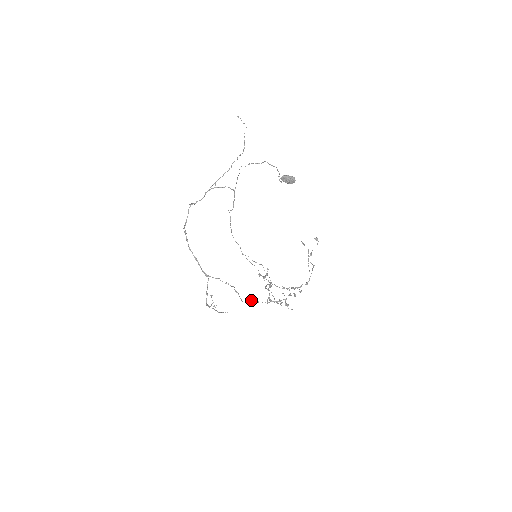
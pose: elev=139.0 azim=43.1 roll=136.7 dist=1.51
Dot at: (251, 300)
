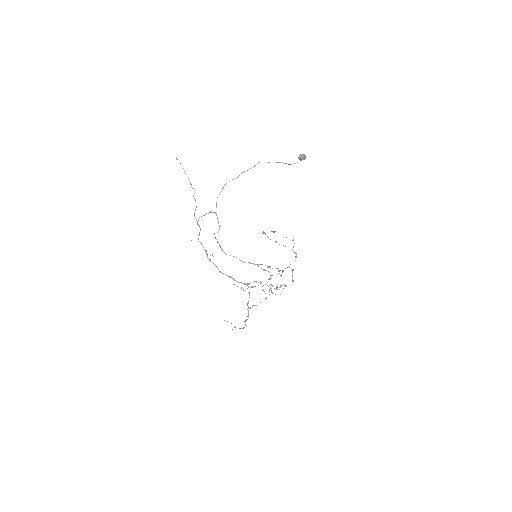
Dot at: (250, 308)
